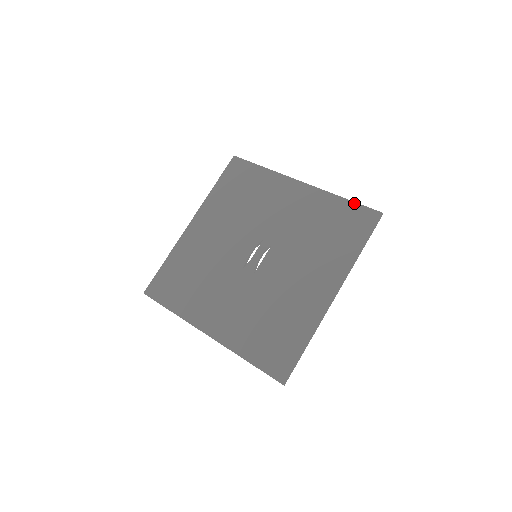
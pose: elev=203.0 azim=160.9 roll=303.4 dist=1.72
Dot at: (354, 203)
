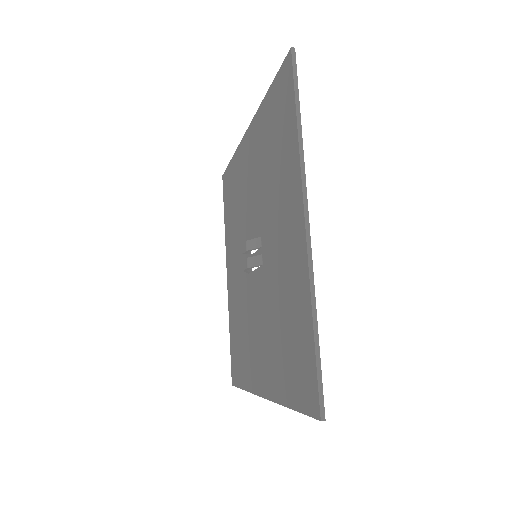
Dot at: (313, 352)
